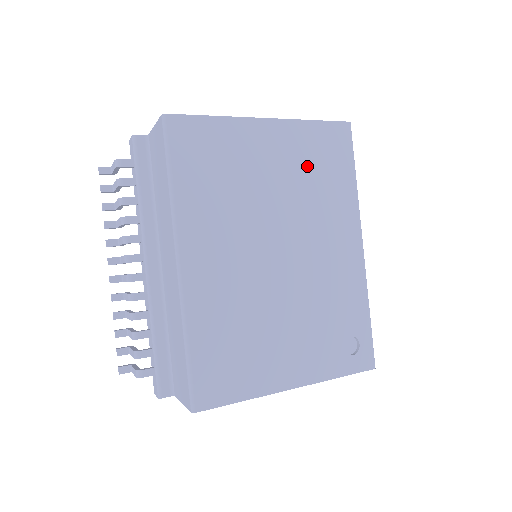
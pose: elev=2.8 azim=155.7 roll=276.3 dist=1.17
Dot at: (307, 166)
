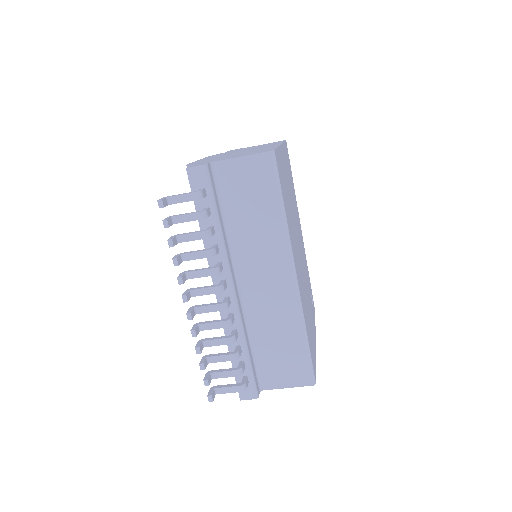
Dot at: occluded
